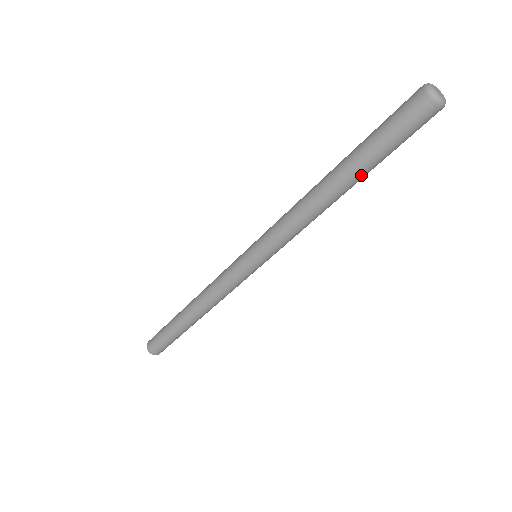
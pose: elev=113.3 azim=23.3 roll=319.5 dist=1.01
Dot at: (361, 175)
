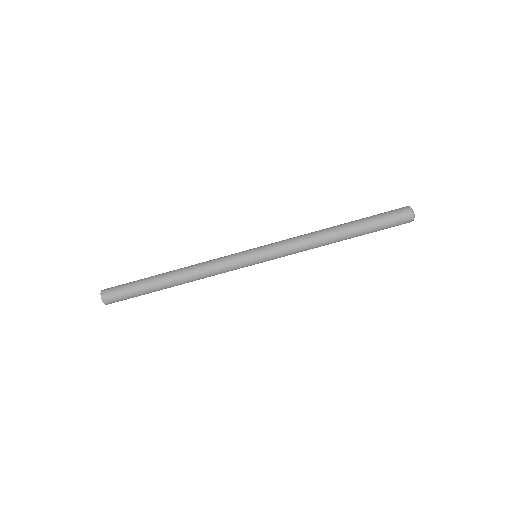
Dot at: occluded
